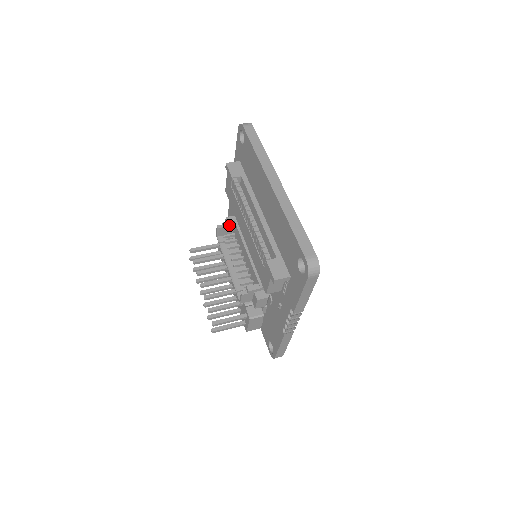
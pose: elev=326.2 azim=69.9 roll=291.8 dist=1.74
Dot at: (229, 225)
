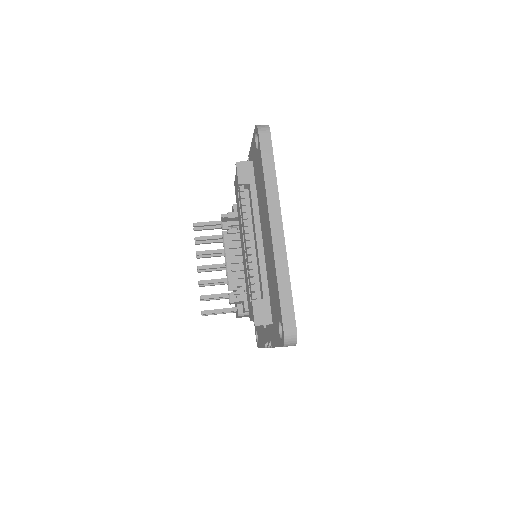
Dot at: (234, 217)
